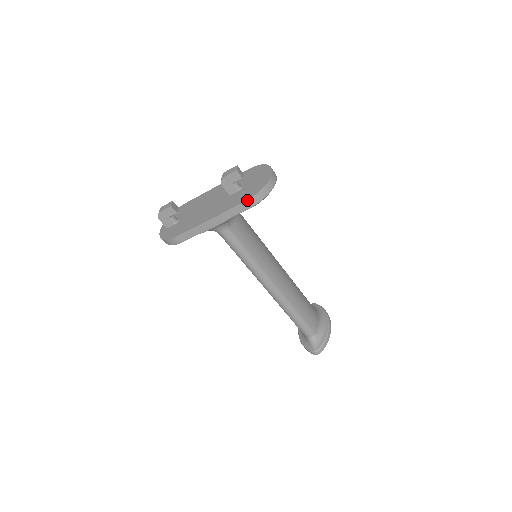
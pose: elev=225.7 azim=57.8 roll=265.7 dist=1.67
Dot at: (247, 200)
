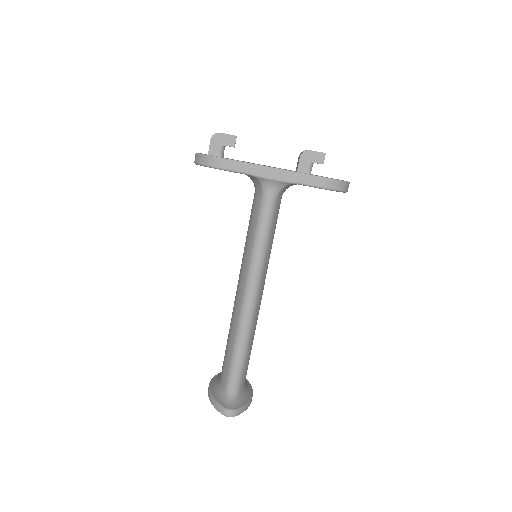
Dot at: occluded
